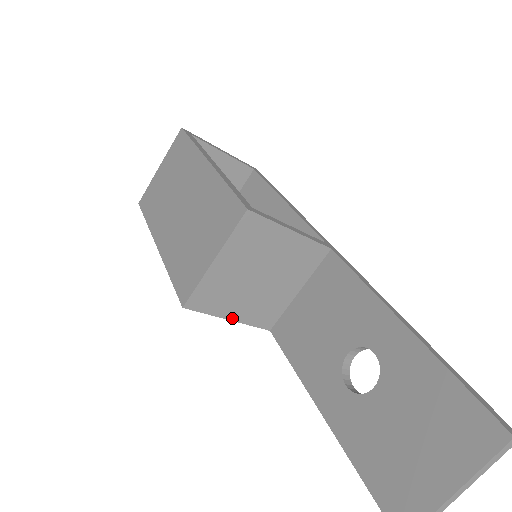
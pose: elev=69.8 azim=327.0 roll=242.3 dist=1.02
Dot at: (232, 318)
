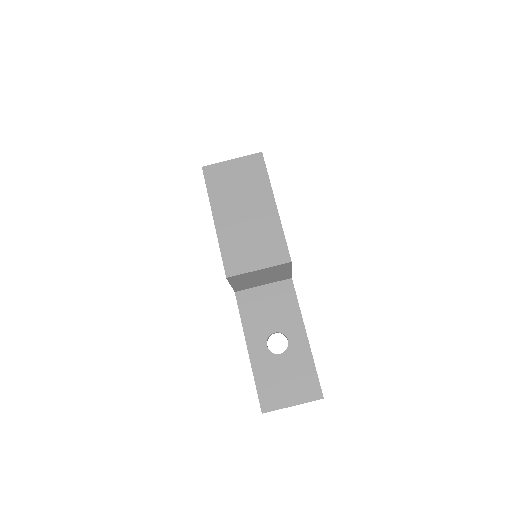
Dot at: (232, 285)
